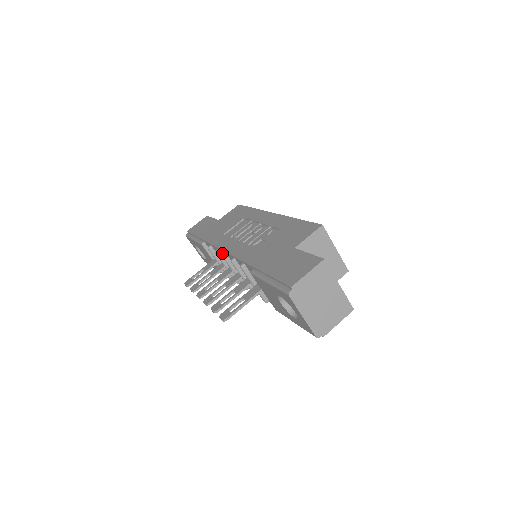
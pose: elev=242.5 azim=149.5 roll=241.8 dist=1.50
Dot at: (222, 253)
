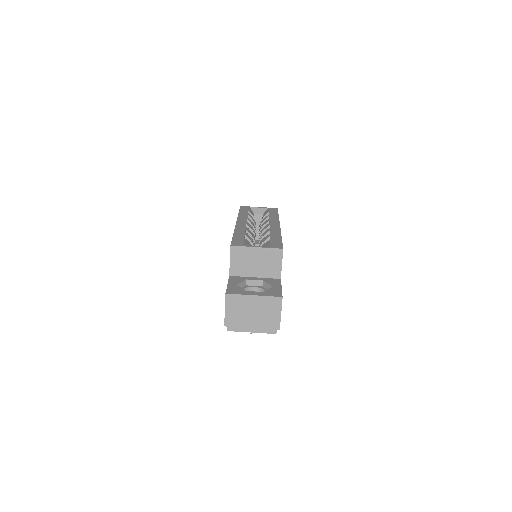
Dot at: occluded
